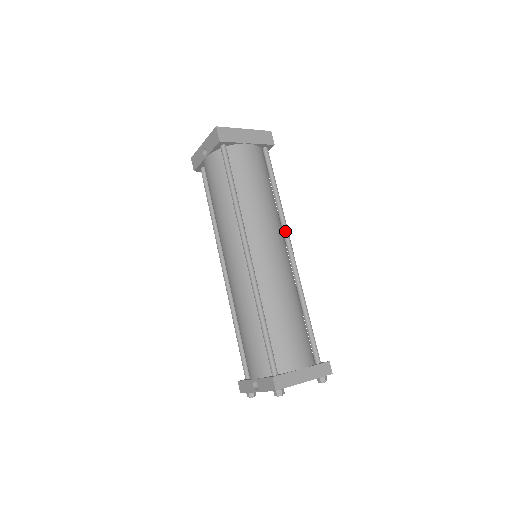
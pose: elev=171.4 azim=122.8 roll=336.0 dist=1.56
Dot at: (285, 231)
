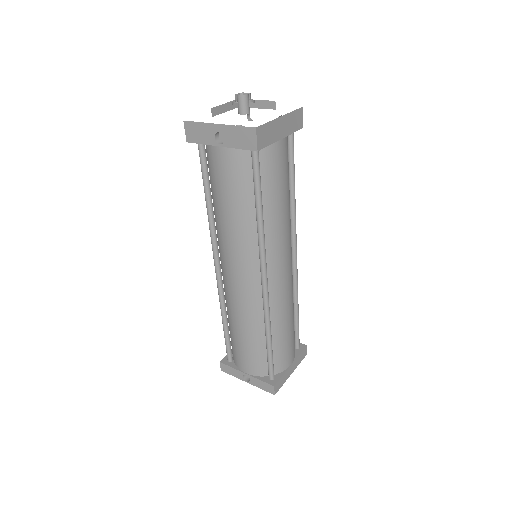
Dot at: (294, 236)
